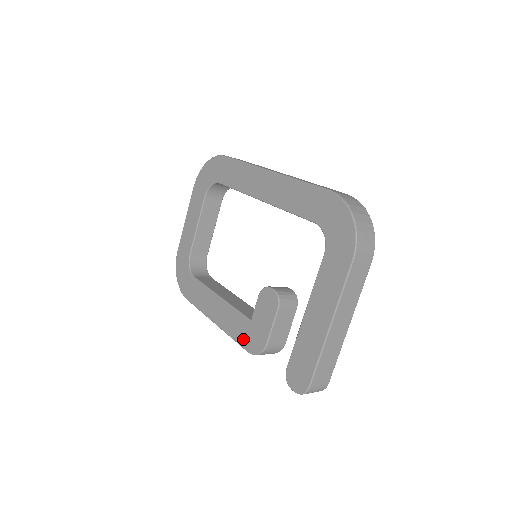
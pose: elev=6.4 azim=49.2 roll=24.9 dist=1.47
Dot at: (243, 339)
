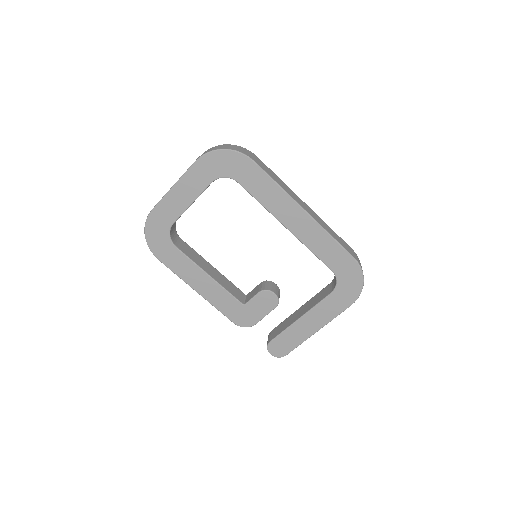
Dot at: (231, 314)
